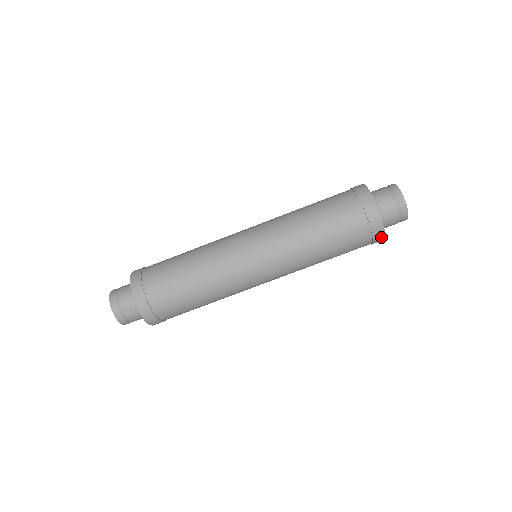
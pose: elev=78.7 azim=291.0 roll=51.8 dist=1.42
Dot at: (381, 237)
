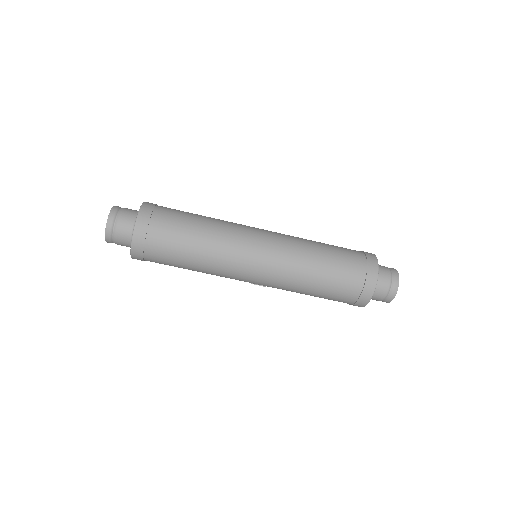
Dot at: (371, 290)
